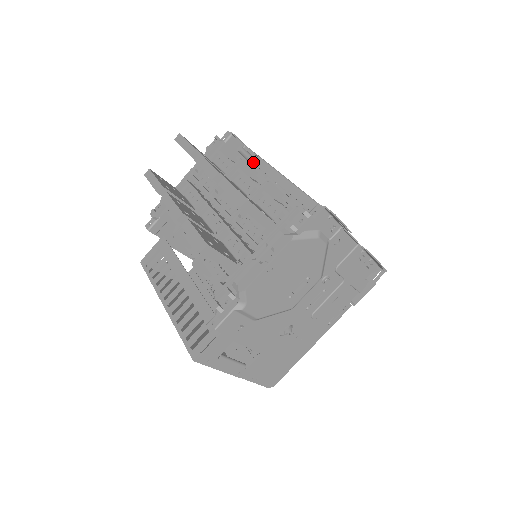
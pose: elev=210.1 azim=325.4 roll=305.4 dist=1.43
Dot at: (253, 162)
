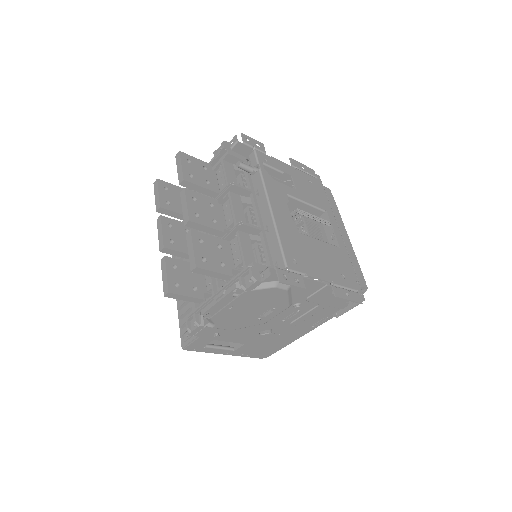
Dot at: (254, 174)
